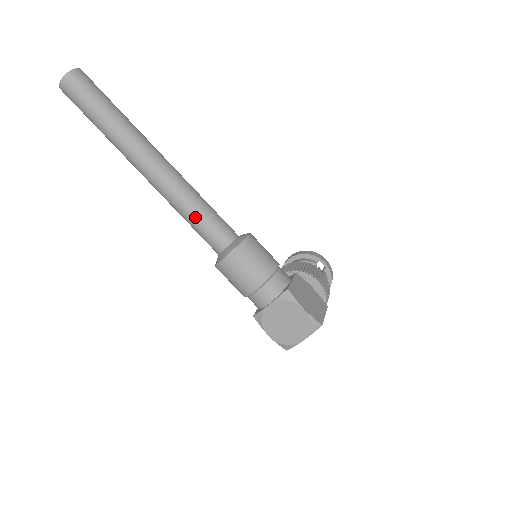
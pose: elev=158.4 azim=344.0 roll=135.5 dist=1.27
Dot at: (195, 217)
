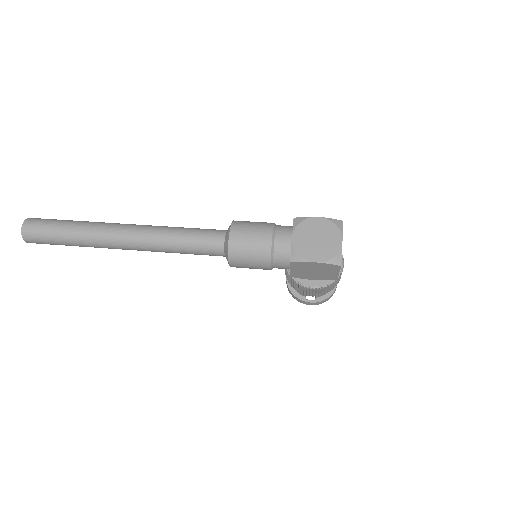
Dot at: (185, 234)
